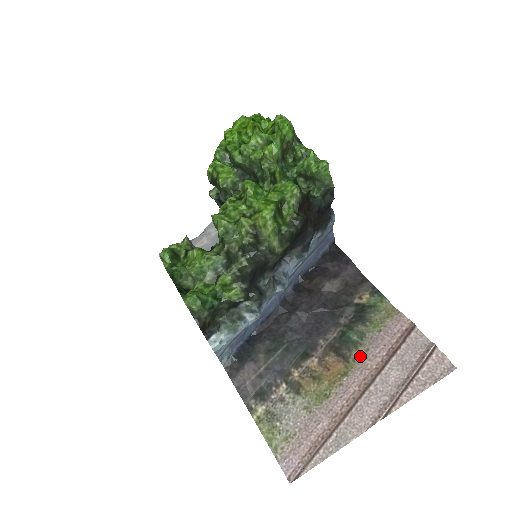
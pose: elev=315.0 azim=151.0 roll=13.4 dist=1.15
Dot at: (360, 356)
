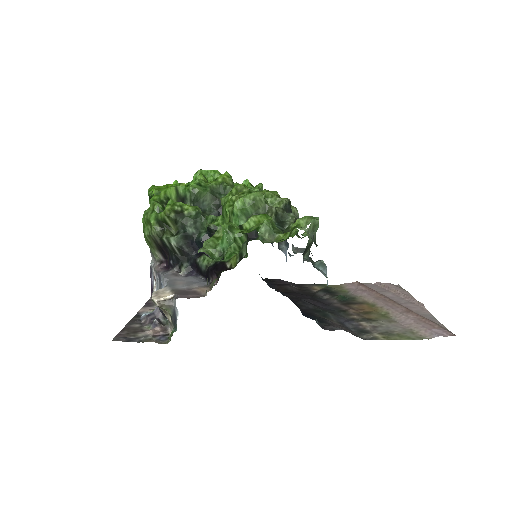
Dot at: (363, 299)
